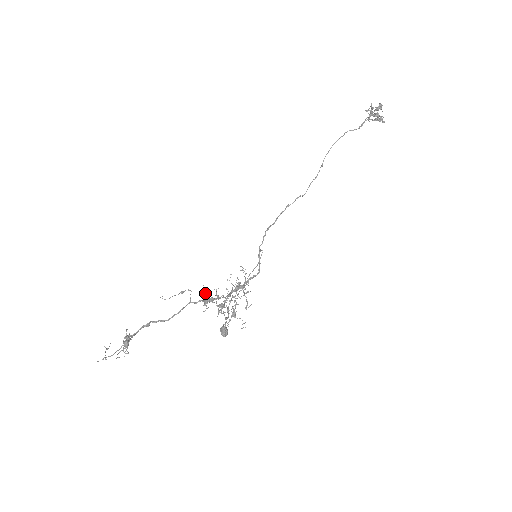
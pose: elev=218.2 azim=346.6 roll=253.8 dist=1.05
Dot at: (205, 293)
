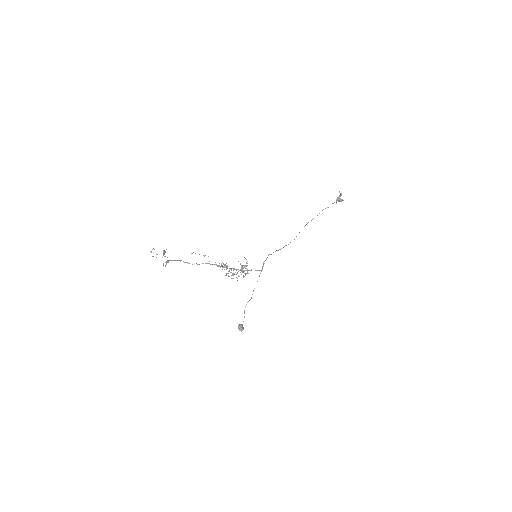
Dot at: (219, 263)
